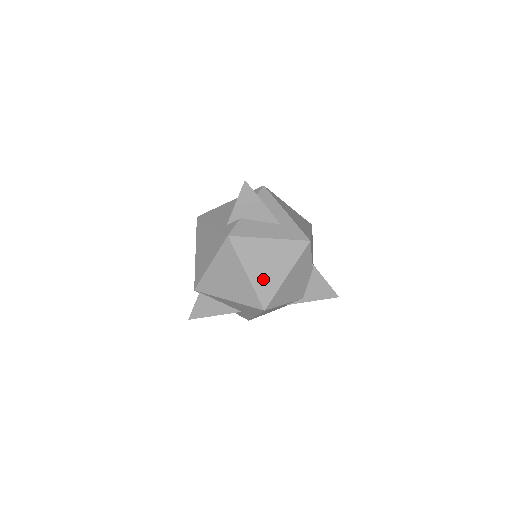
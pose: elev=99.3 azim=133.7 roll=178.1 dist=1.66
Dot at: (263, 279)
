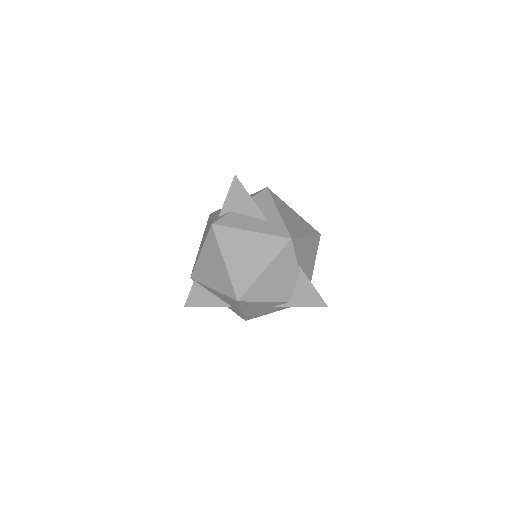
Dot at: (240, 270)
